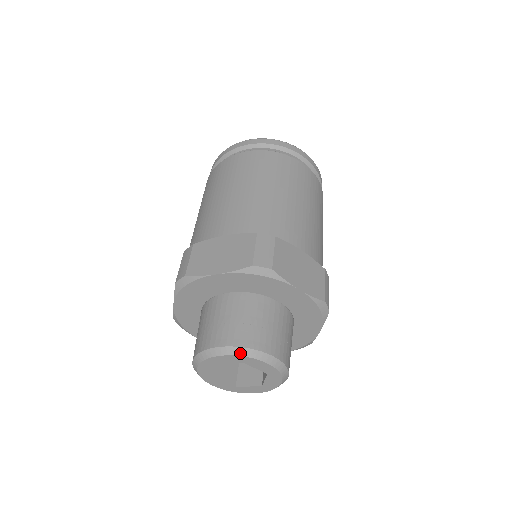
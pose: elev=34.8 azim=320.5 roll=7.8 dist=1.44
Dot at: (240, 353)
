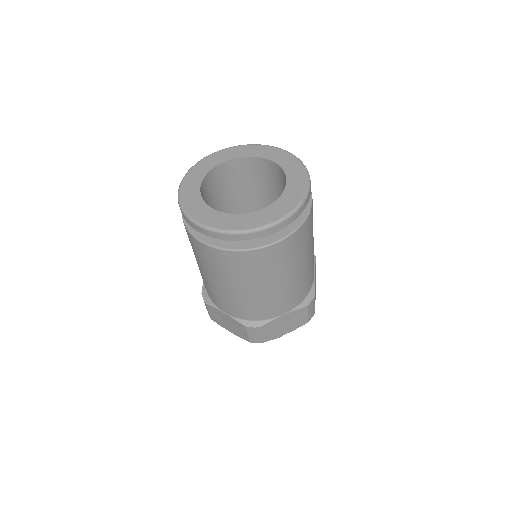
Dot at: occluded
